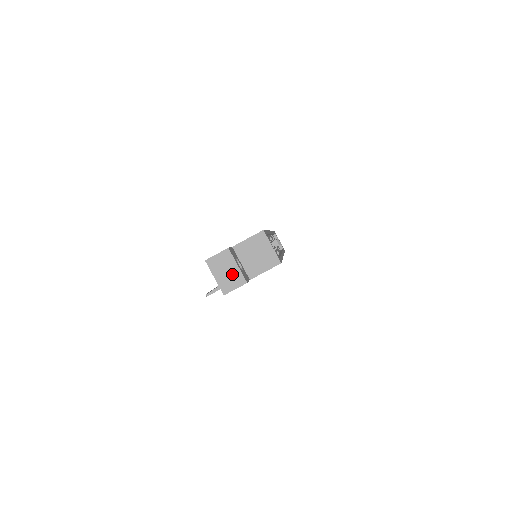
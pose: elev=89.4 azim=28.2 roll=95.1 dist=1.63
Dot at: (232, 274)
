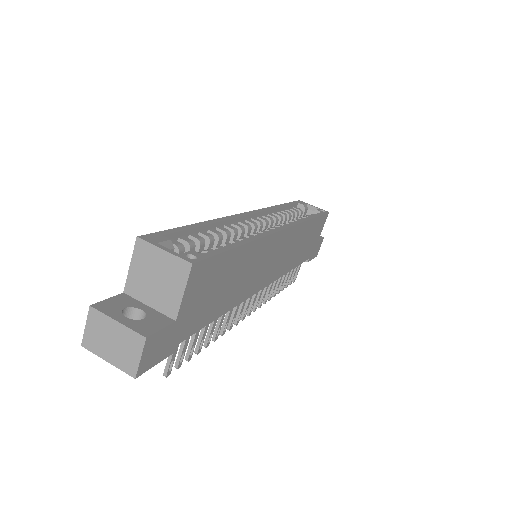
Dot at: (121, 340)
